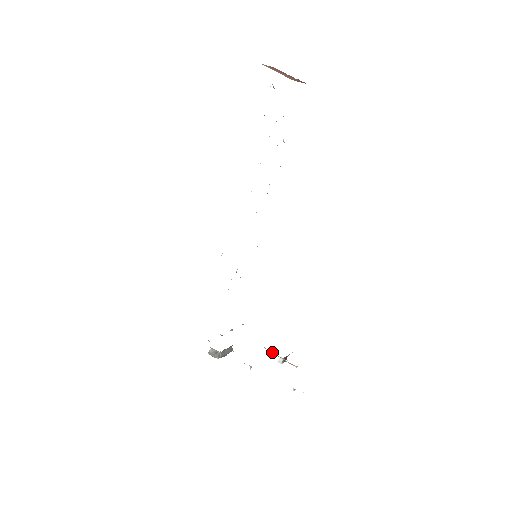
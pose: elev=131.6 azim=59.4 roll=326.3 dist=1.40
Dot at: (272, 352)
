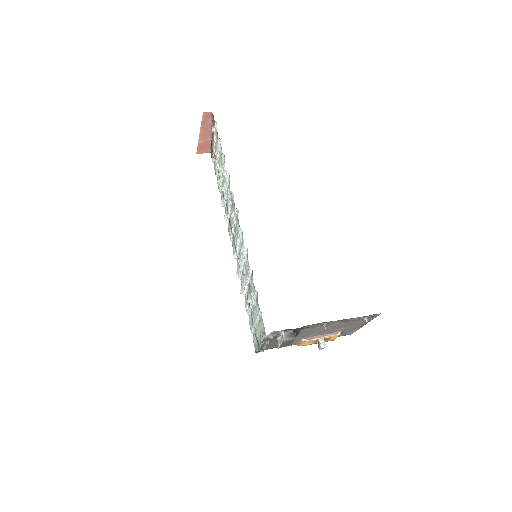
Dot at: (313, 338)
